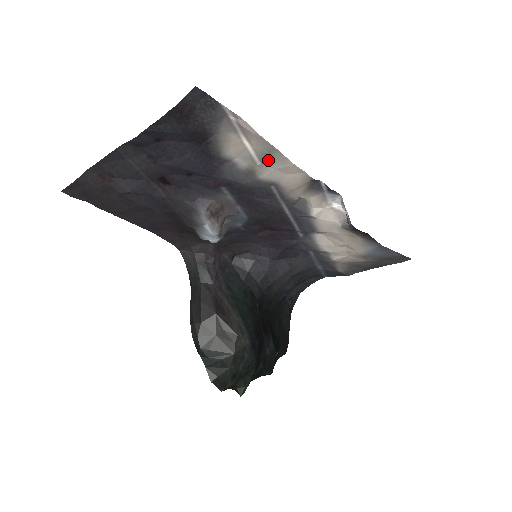
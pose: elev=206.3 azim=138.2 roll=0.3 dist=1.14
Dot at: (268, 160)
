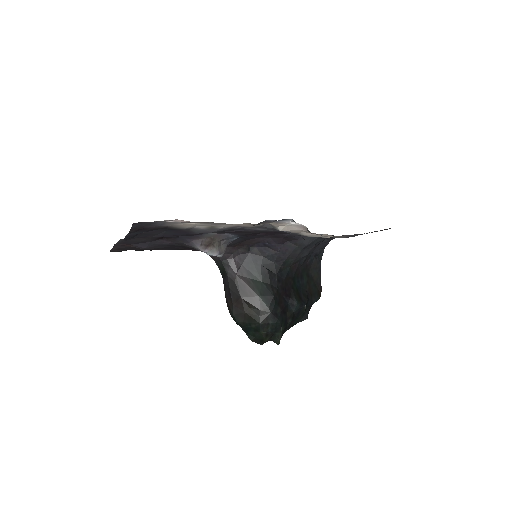
Dot at: (216, 224)
